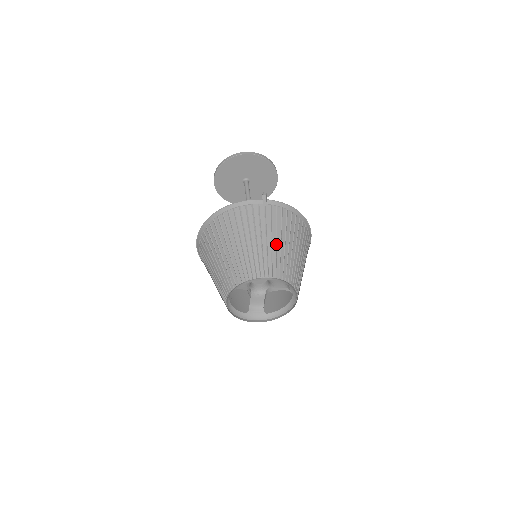
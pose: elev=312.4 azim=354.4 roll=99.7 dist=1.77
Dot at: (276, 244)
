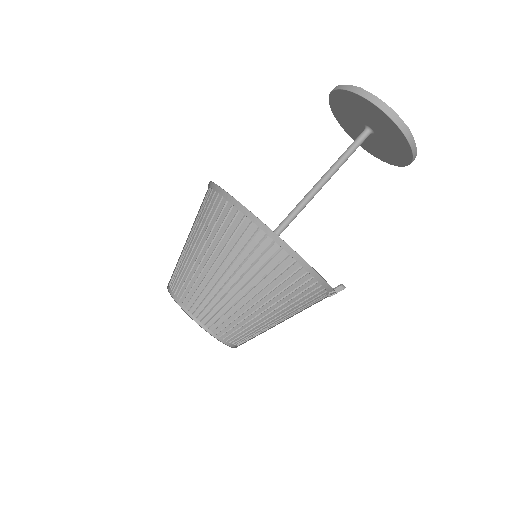
Dot at: (279, 323)
